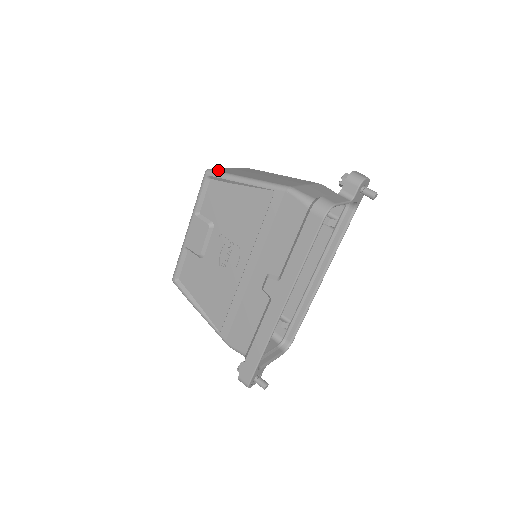
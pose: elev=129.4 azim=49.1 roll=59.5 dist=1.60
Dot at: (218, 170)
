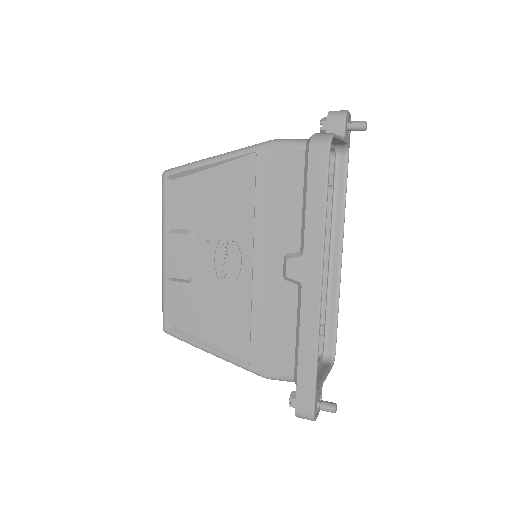
Dot at: occluded
